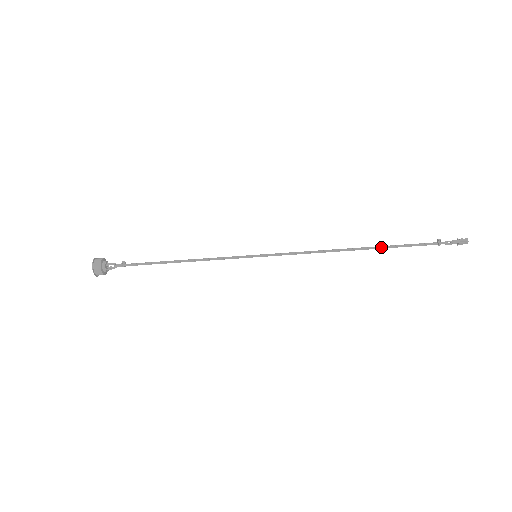
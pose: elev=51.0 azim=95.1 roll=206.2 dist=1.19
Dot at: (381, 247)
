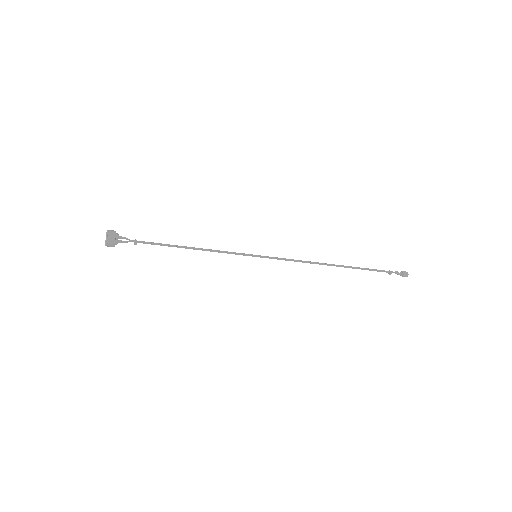
Dot at: occluded
